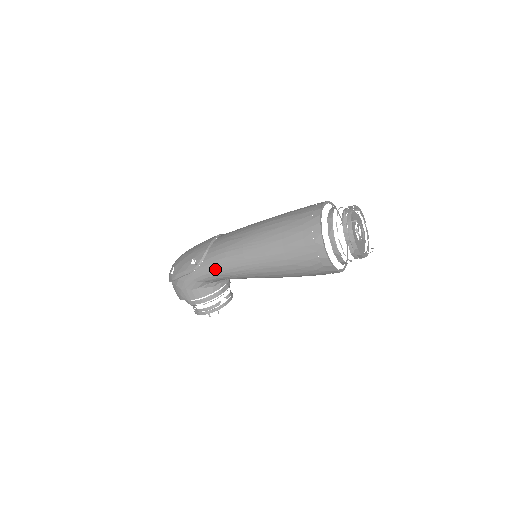
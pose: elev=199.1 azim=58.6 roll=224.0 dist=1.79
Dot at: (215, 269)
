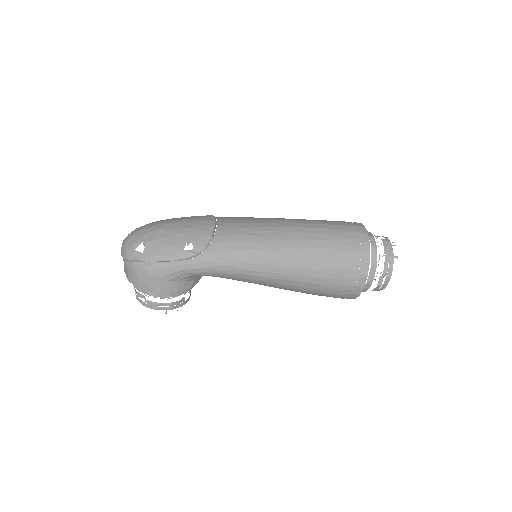
Dot at: (222, 266)
